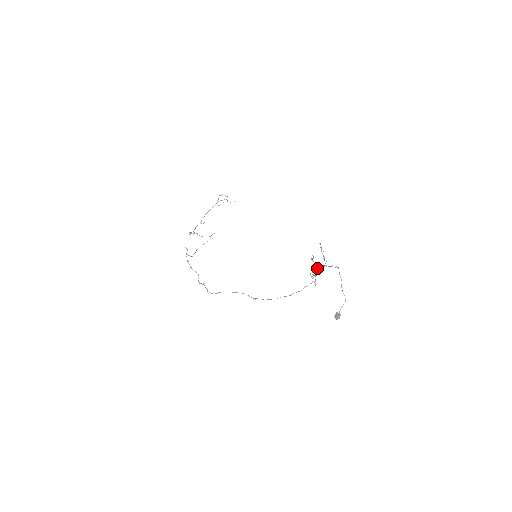
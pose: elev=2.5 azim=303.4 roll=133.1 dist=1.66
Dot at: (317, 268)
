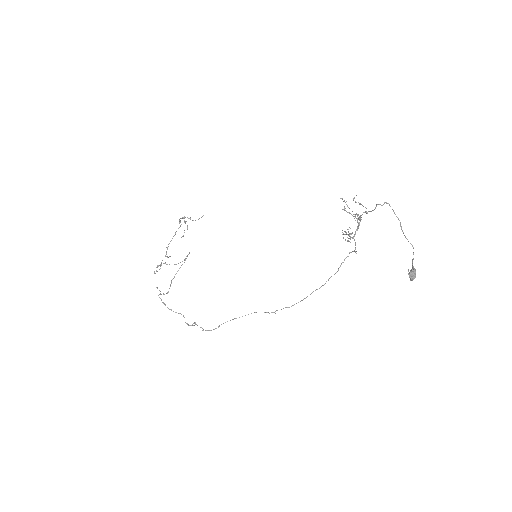
Dot at: (358, 215)
